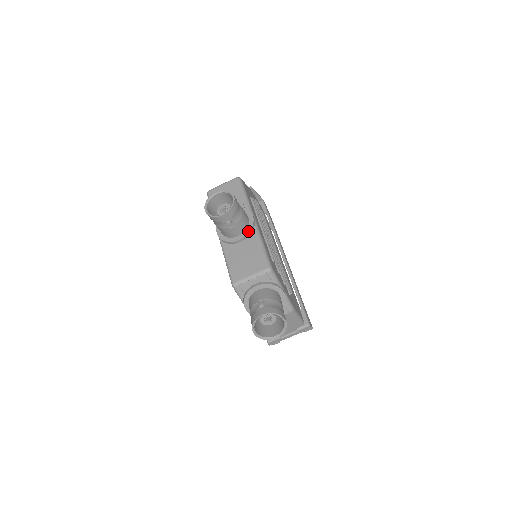
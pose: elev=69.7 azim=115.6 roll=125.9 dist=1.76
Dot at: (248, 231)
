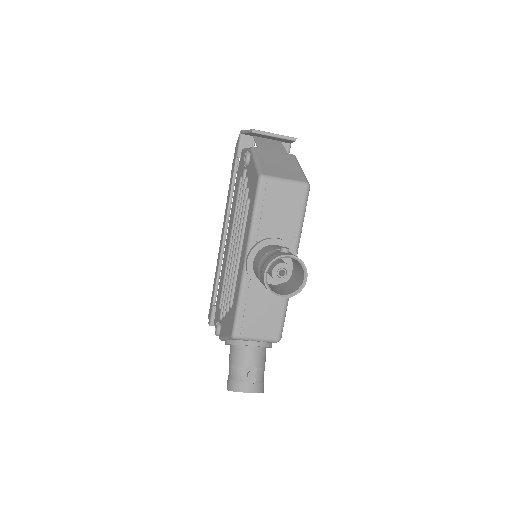
Dot at: occluded
